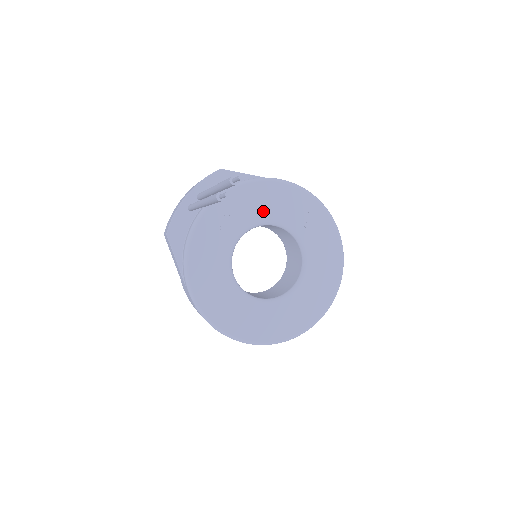
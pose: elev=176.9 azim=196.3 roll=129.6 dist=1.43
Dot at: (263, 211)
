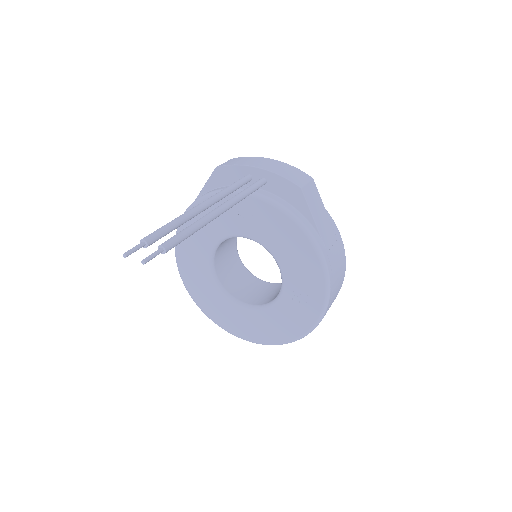
Dot at: (282, 251)
